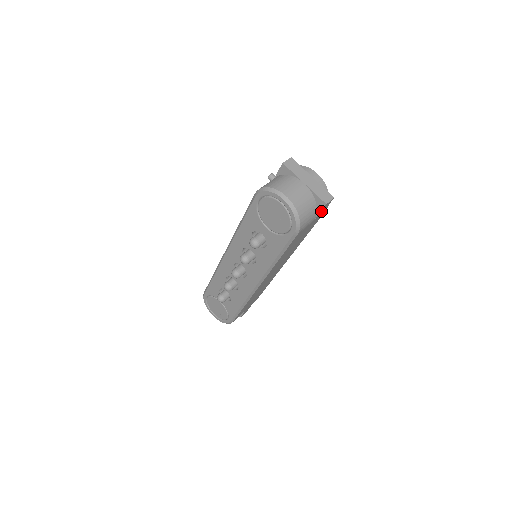
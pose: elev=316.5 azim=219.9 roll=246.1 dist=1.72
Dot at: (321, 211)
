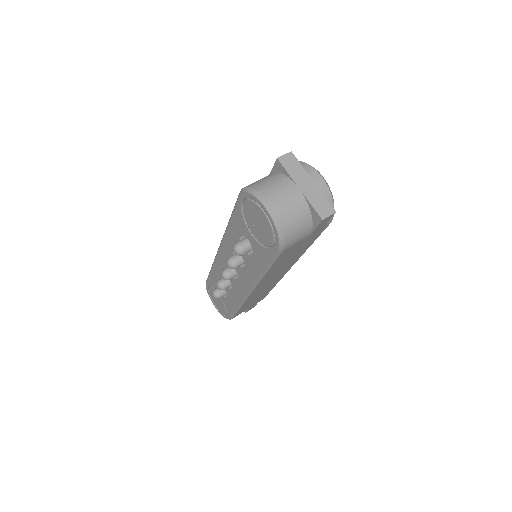
Dot at: (318, 226)
